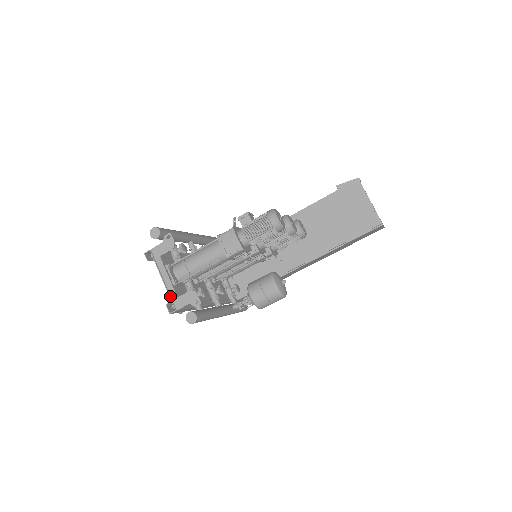
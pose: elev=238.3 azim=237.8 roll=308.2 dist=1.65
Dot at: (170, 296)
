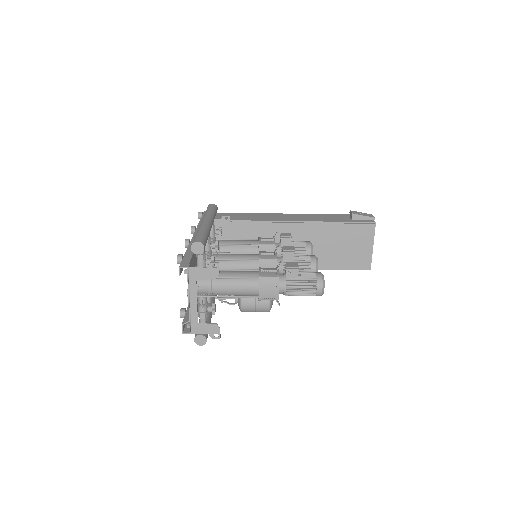
Dot at: (190, 319)
